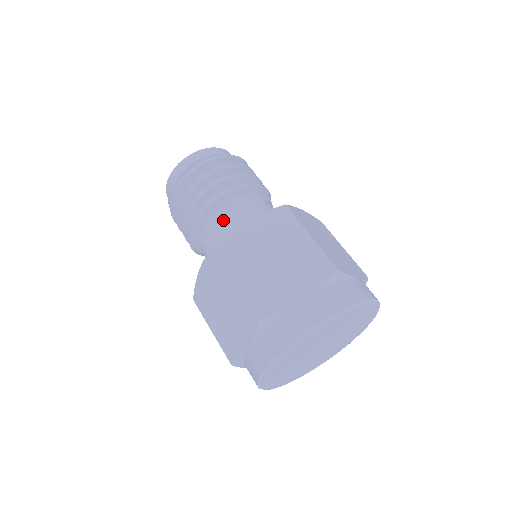
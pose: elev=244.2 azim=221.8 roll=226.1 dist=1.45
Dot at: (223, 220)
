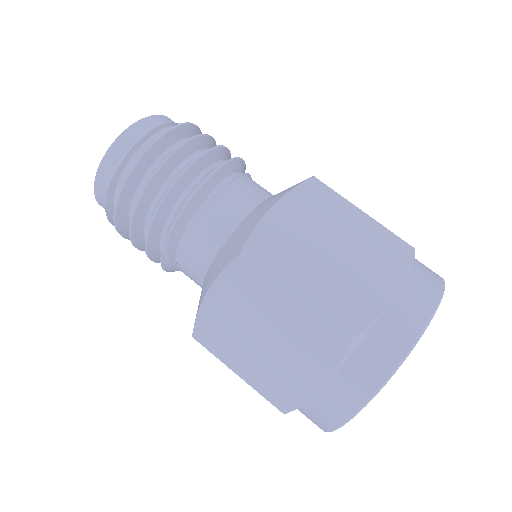
Dot at: (218, 212)
